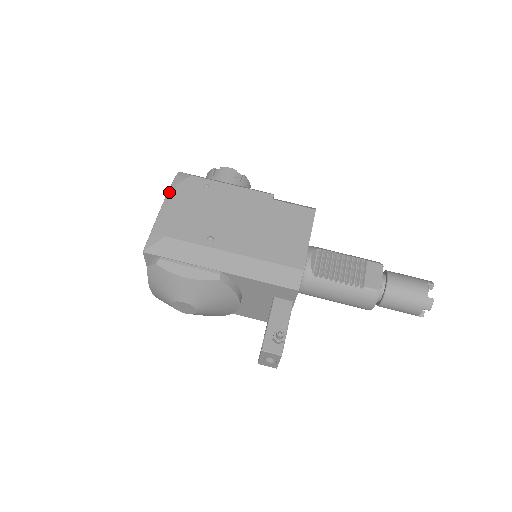
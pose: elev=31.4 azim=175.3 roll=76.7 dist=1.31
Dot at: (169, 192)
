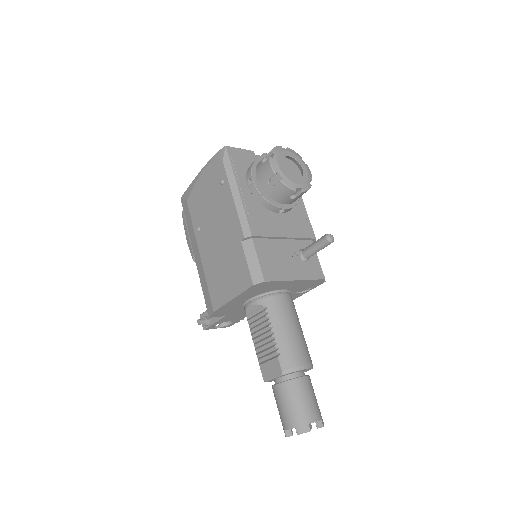
Dot at: (206, 164)
